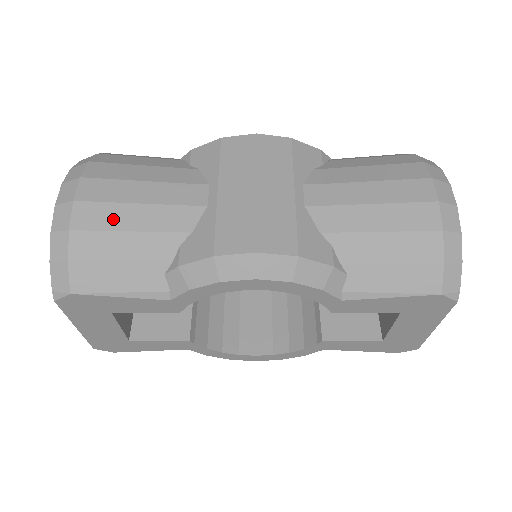
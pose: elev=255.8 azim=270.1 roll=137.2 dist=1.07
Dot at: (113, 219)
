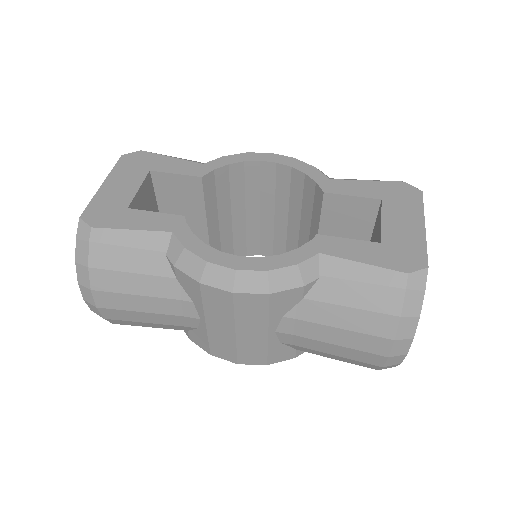
Dot at: occluded
